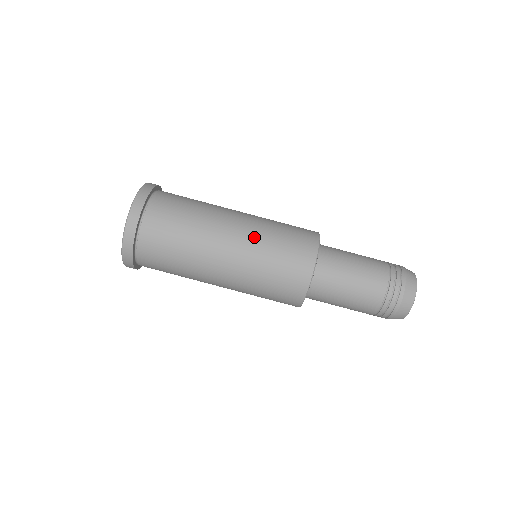
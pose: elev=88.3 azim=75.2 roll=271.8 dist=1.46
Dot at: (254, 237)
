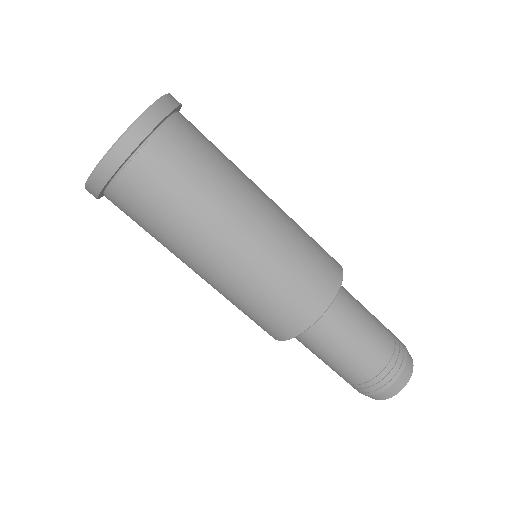
Dot at: (275, 242)
